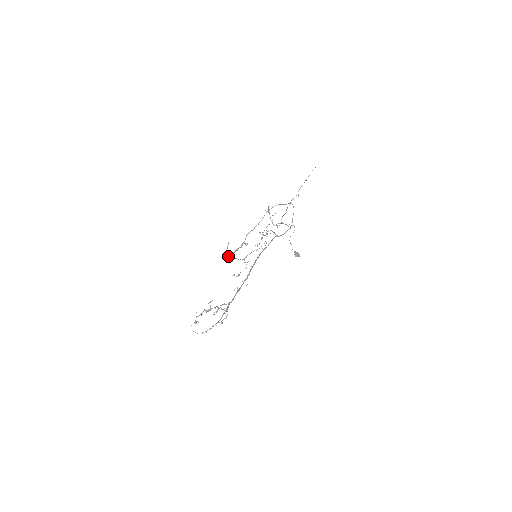
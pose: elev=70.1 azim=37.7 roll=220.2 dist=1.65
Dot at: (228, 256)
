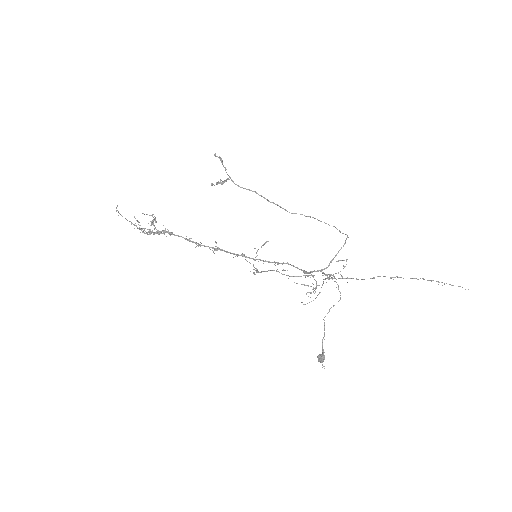
Dot at: (212, 183)
